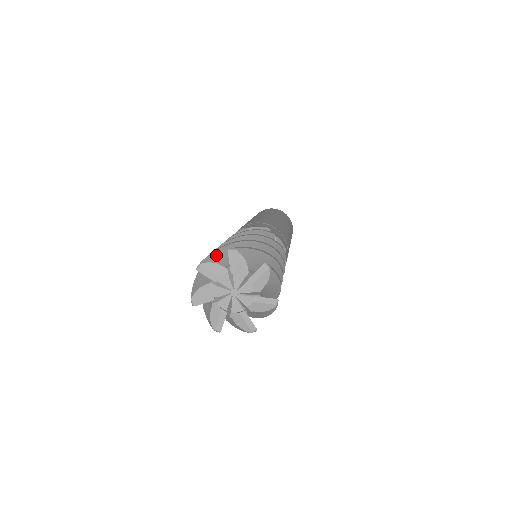
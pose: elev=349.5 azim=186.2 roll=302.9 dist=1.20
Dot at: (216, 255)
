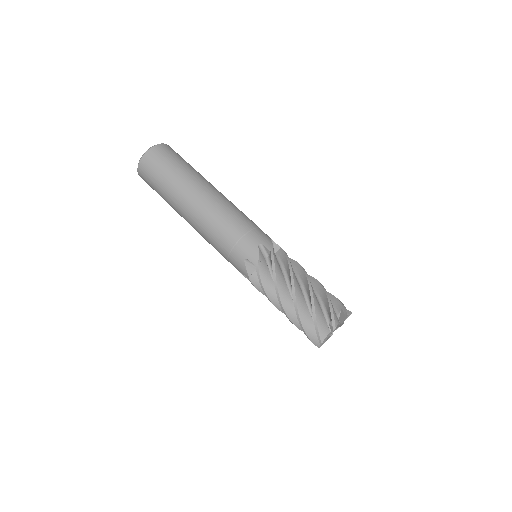
Dot at: (322, 332)
